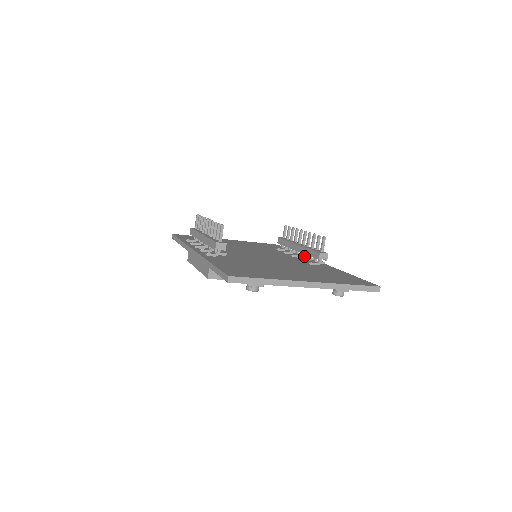
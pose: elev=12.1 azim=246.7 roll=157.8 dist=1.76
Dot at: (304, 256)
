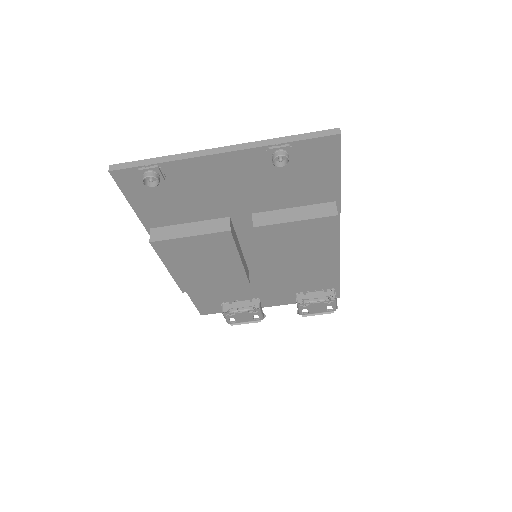
Dot at: occluded
